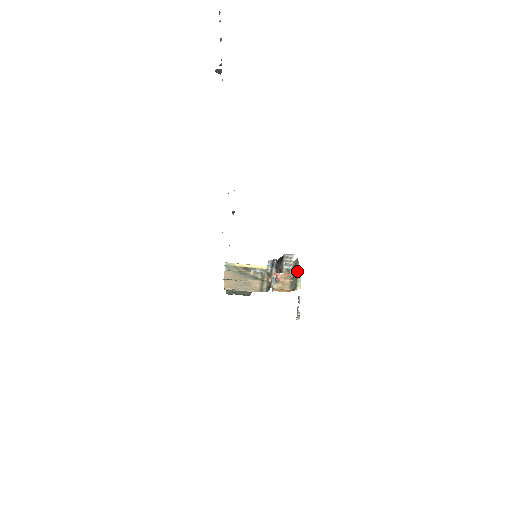
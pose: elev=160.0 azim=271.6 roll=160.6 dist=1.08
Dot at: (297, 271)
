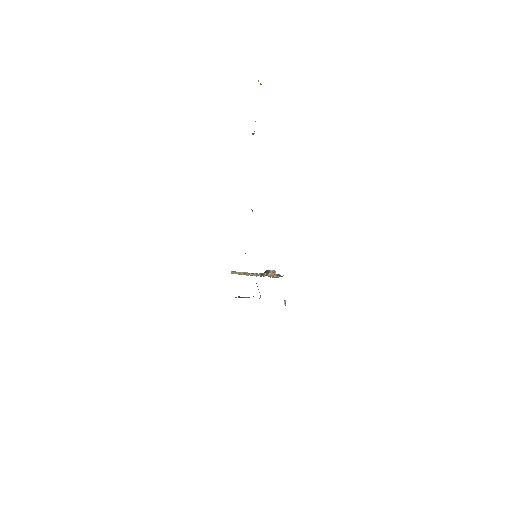
Dot at: occluded
